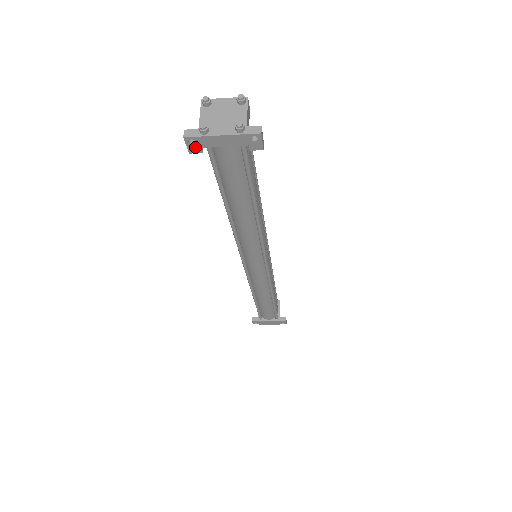
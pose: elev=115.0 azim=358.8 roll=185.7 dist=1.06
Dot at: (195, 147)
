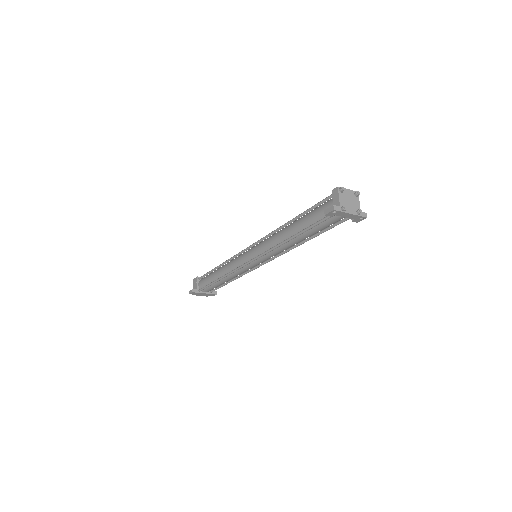
Dot at: (332, 214)
